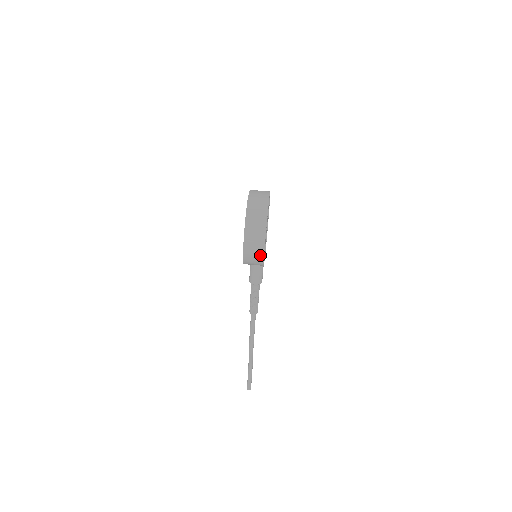
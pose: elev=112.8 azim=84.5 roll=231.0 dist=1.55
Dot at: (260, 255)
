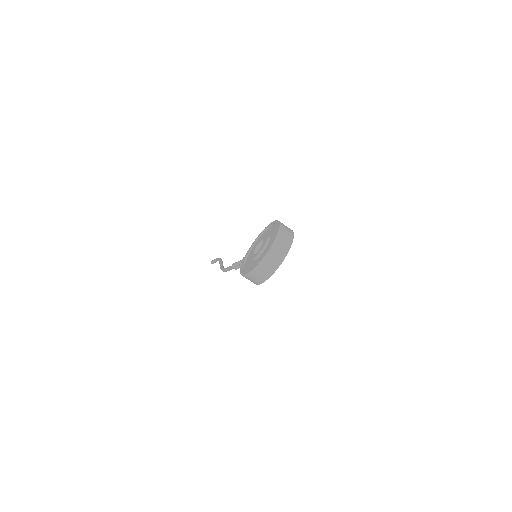
Dot at: occluded
